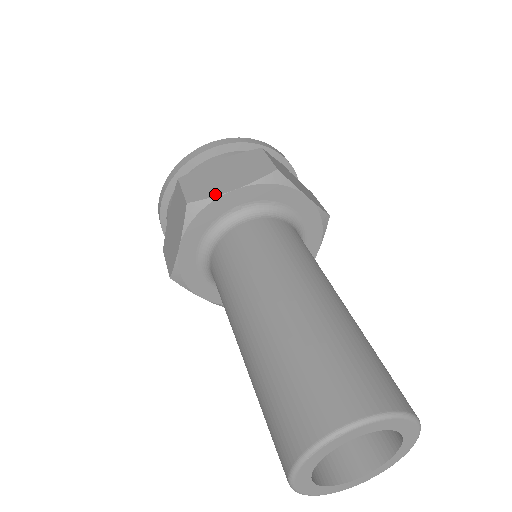
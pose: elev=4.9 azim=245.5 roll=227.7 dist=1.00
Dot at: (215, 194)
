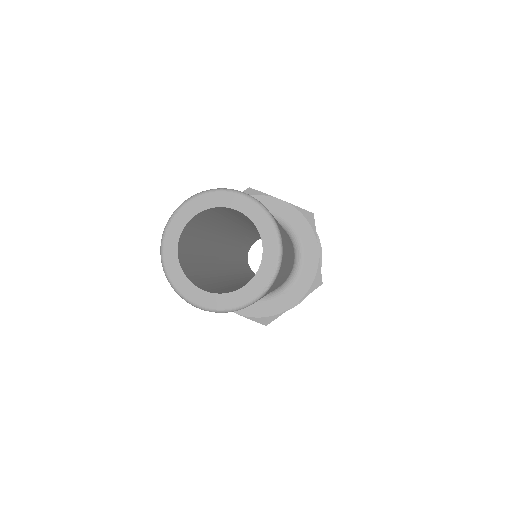
Dot at: occluded
